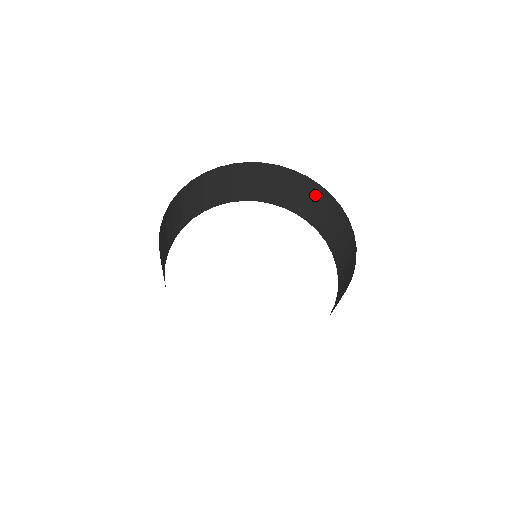
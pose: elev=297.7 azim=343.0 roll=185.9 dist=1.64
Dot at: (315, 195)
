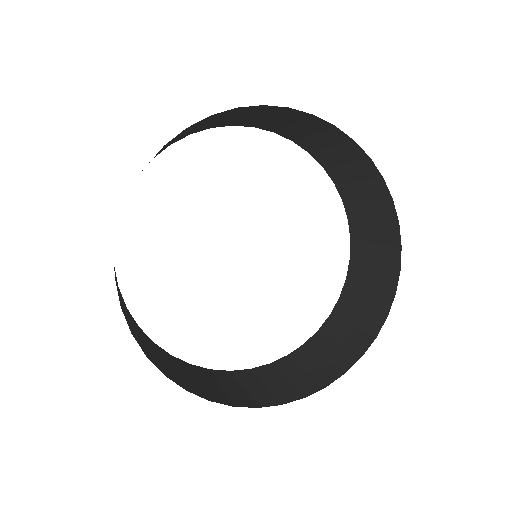
Dot at: (298, 120)
